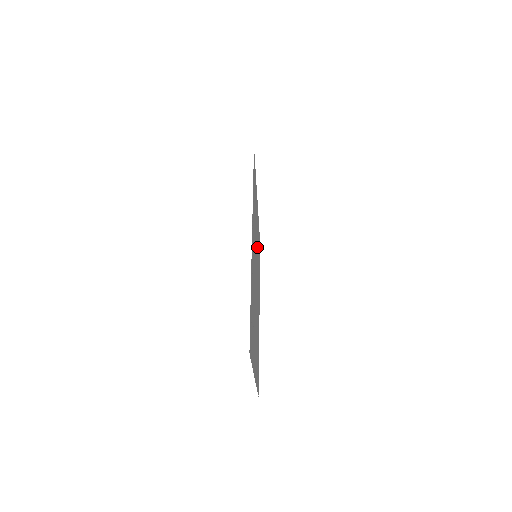
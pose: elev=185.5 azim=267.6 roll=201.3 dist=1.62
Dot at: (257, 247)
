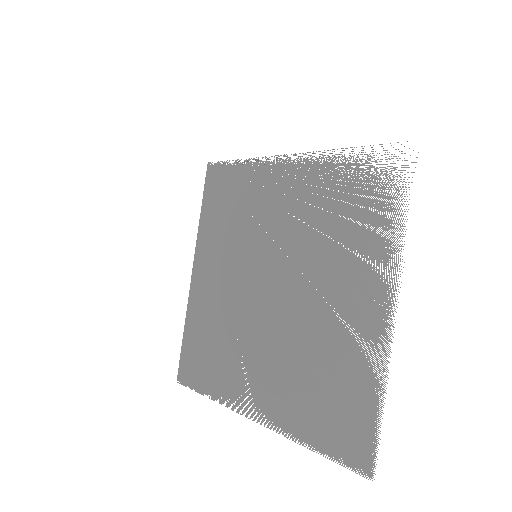
Dot at: (226, 293)
